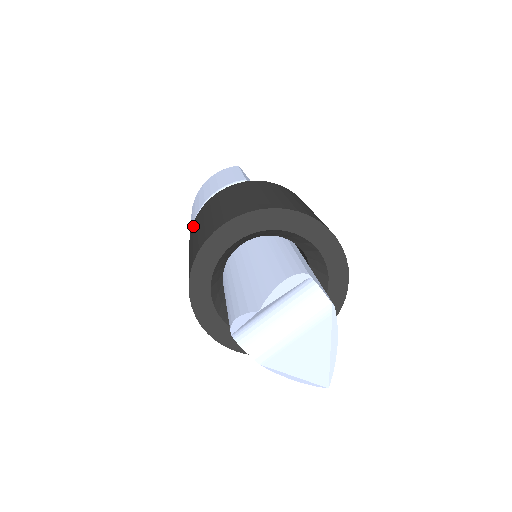
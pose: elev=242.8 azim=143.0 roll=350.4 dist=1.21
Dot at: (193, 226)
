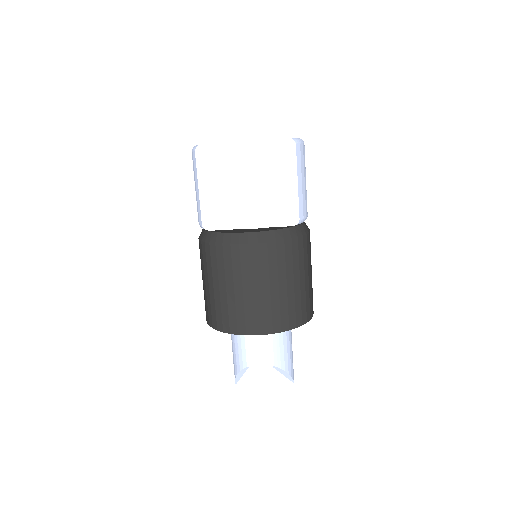
Dot at: occluded
